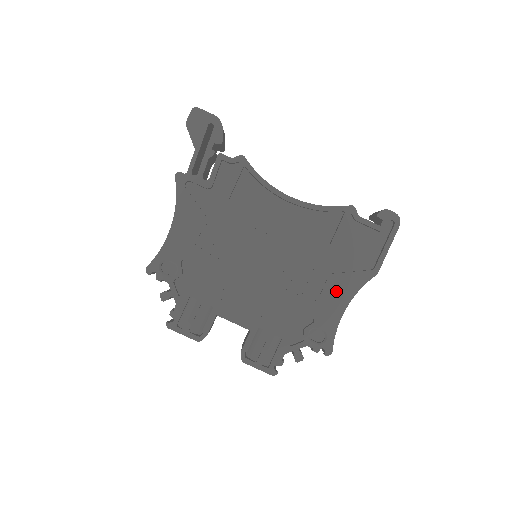
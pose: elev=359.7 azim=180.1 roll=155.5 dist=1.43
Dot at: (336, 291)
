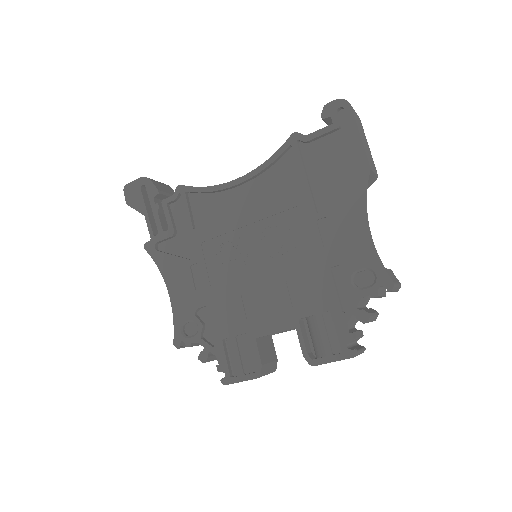
Dot at: (344, 219)
